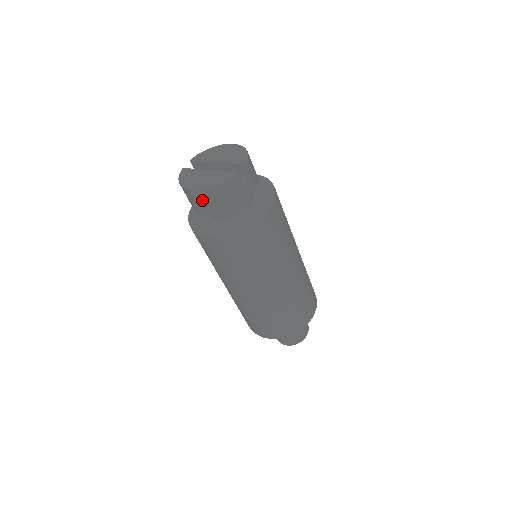
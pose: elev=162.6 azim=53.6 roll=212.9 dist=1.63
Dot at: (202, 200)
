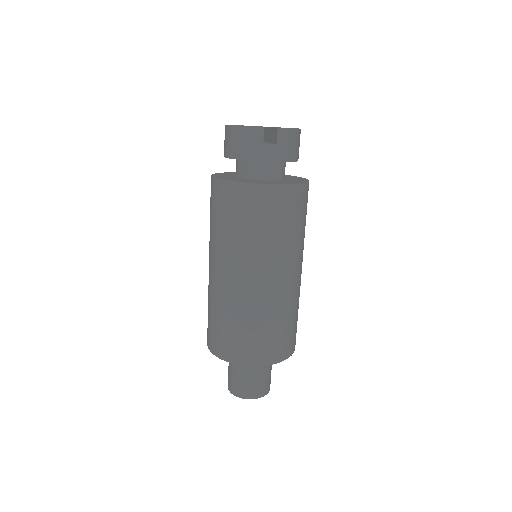
Dot at: (227, 137)
